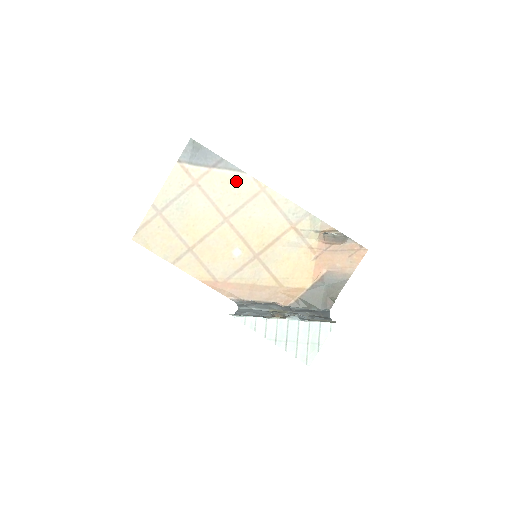
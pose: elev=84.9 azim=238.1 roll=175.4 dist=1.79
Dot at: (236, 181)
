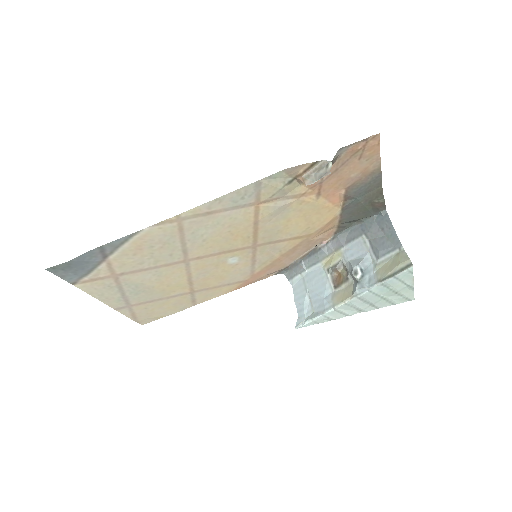
Dot at: (144, 242)
